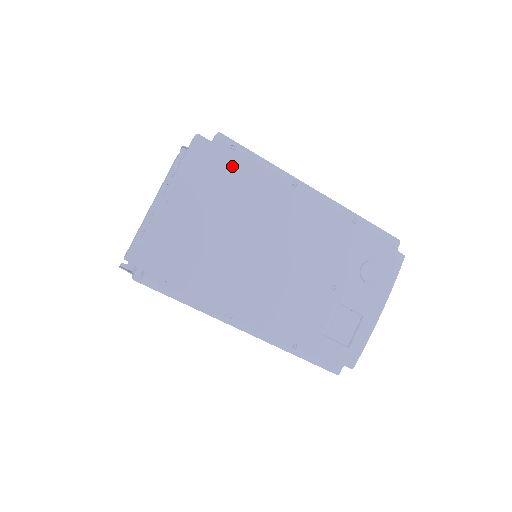
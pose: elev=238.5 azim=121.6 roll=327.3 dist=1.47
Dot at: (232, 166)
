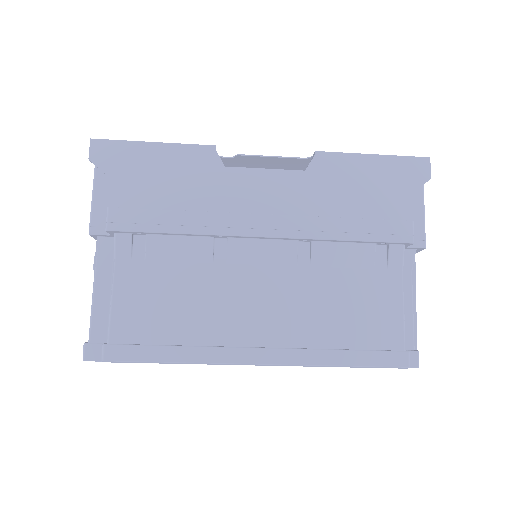
Dot at: occluded
